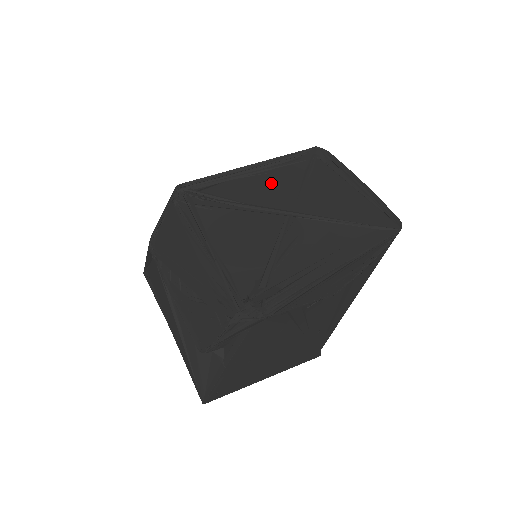
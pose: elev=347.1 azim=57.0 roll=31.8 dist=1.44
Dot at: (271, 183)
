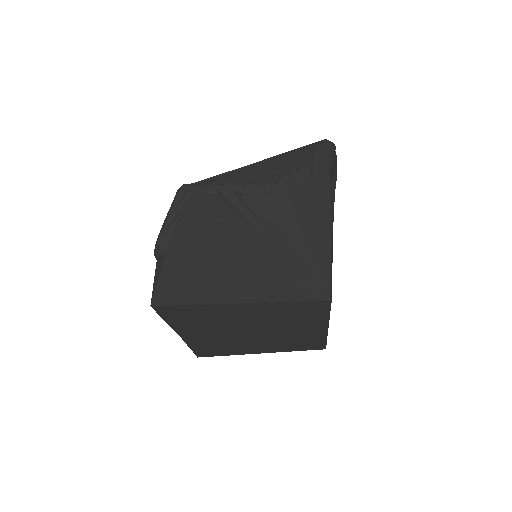
Dot at: occluded
